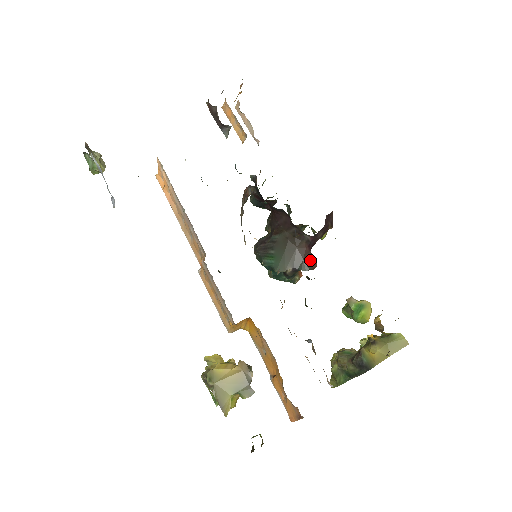
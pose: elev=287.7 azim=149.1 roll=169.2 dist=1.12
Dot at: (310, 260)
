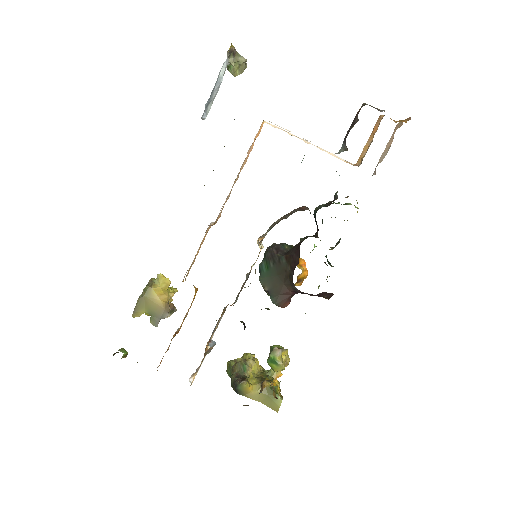
Dot at: (284, 300)
